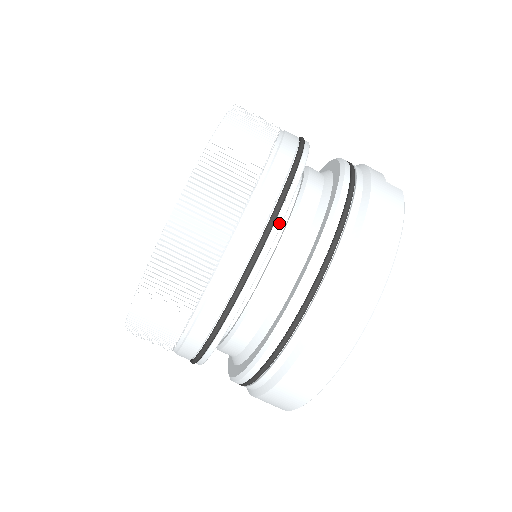
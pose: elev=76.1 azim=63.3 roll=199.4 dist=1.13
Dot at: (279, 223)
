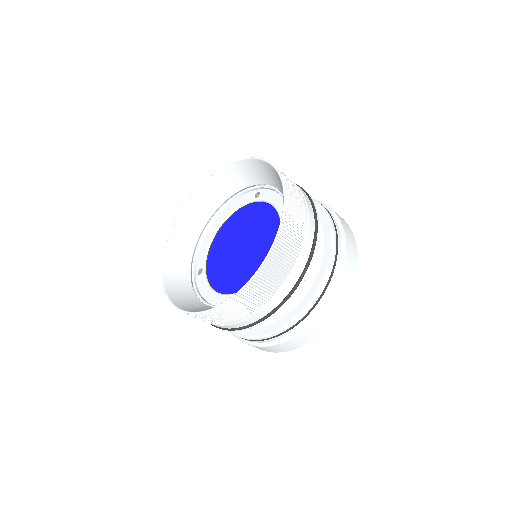
Dot at: occluded
